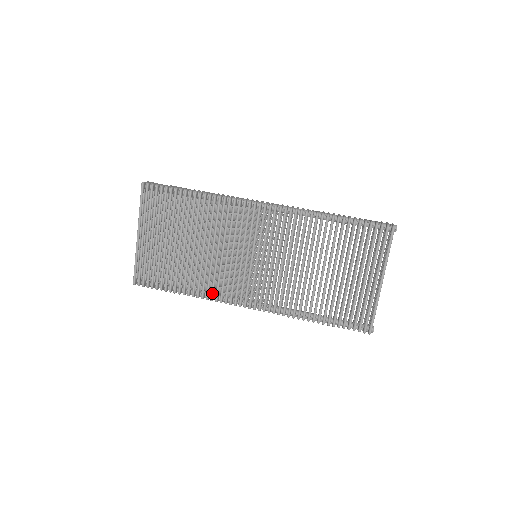
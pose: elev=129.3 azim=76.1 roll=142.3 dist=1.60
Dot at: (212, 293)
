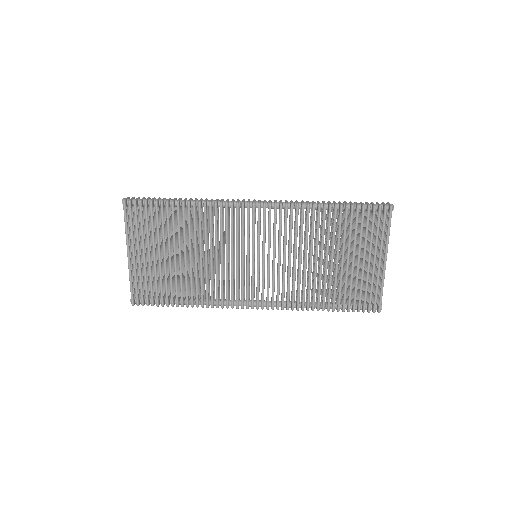
Dot at: (217, 300)
